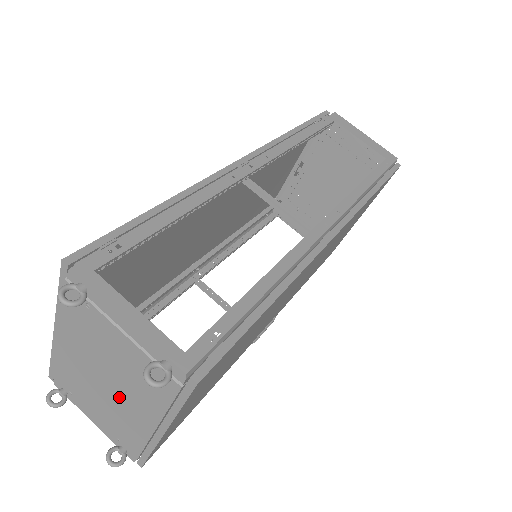
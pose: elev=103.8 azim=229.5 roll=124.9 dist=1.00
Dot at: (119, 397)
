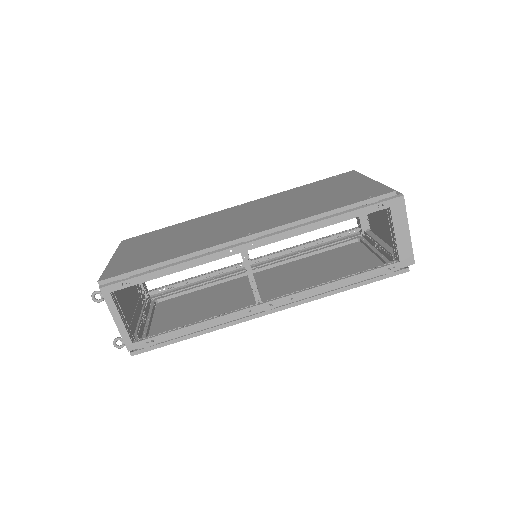
Dot at: (129, 302)
